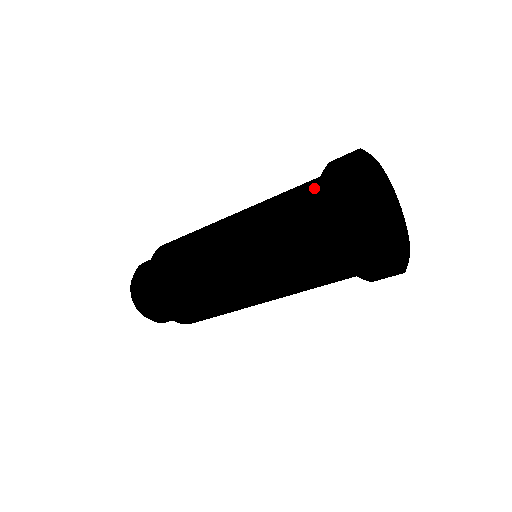
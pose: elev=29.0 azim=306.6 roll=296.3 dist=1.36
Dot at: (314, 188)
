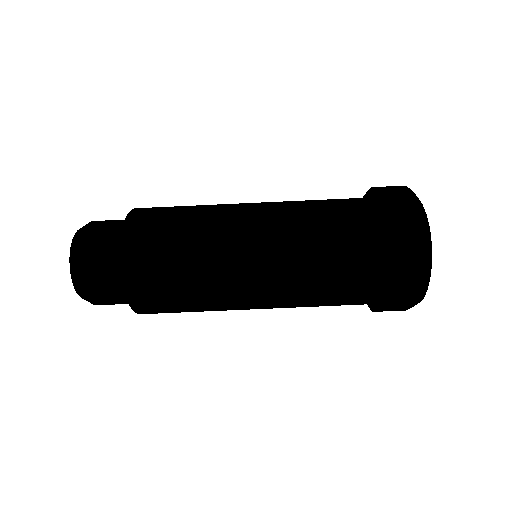
Dot at: (370, 212)
